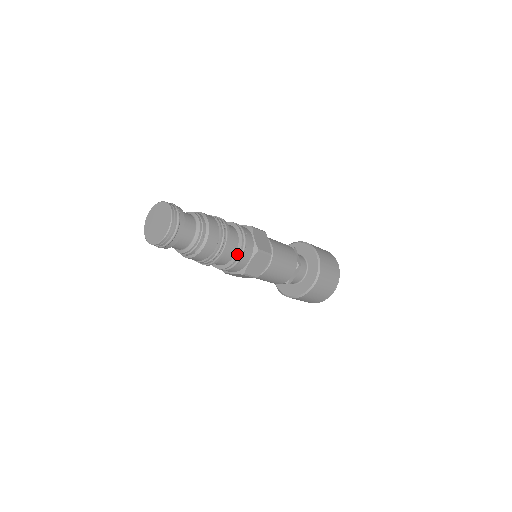
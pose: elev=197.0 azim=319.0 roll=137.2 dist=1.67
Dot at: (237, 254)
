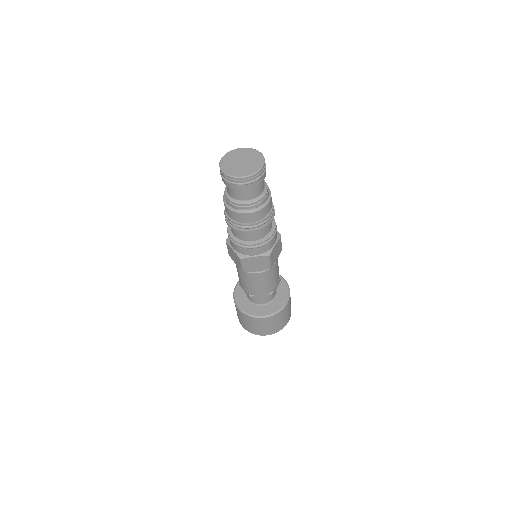
Dot at: (256, 242)
